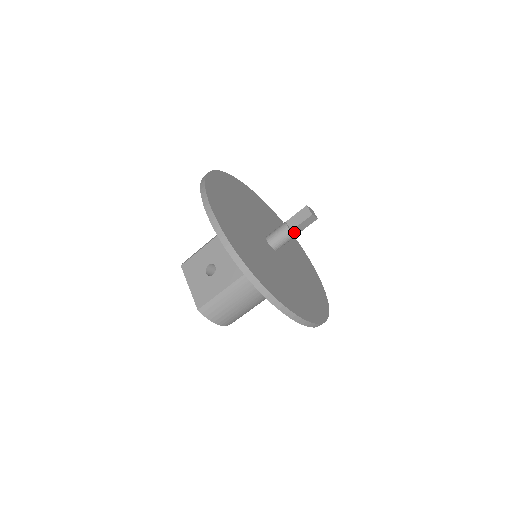
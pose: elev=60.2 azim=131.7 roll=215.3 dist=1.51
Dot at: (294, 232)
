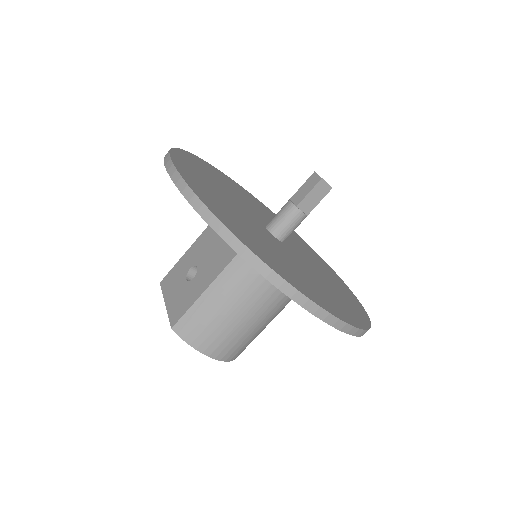
Dot at: (302, 210)
